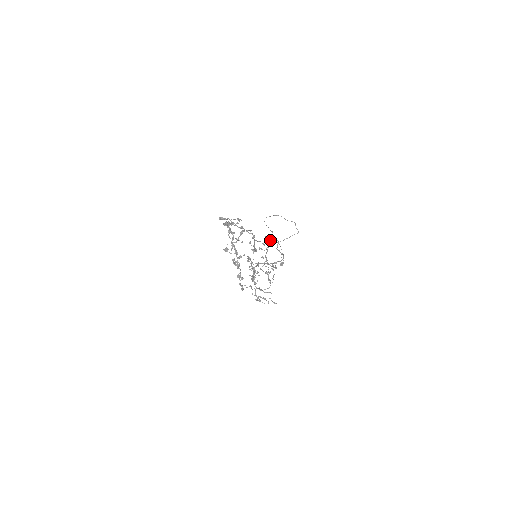
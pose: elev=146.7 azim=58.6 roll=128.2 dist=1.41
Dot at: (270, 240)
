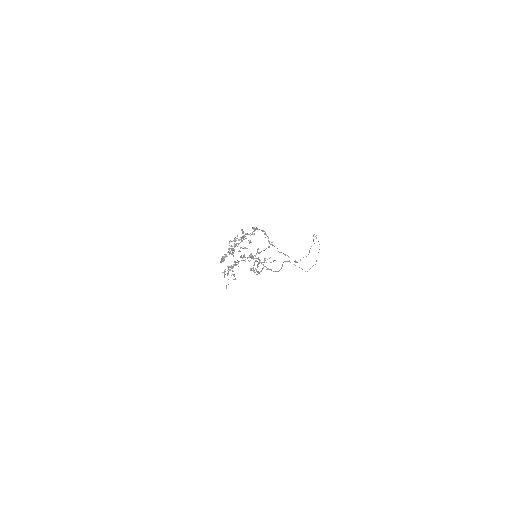
Dot at: occluded
